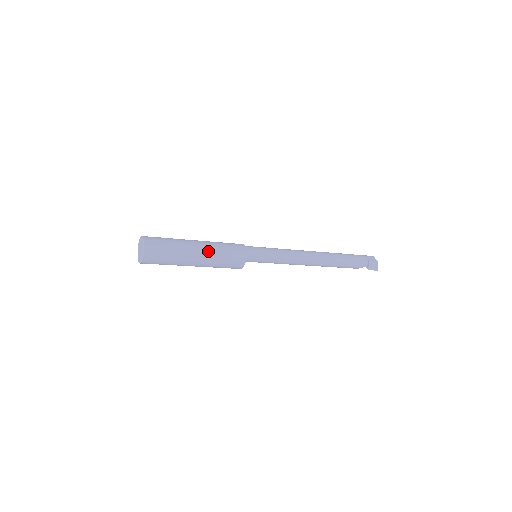
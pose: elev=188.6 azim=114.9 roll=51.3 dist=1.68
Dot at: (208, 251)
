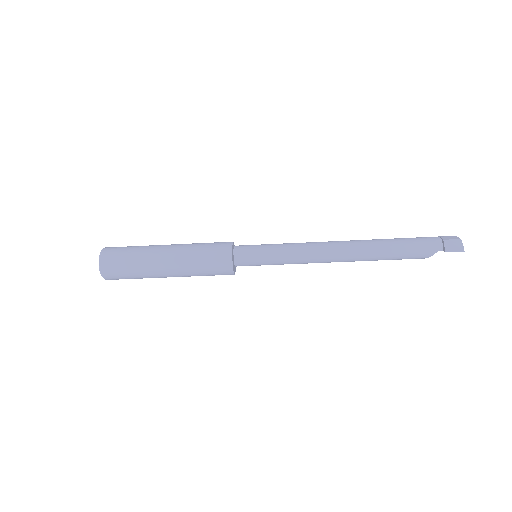
Dot at: (179, 250)
